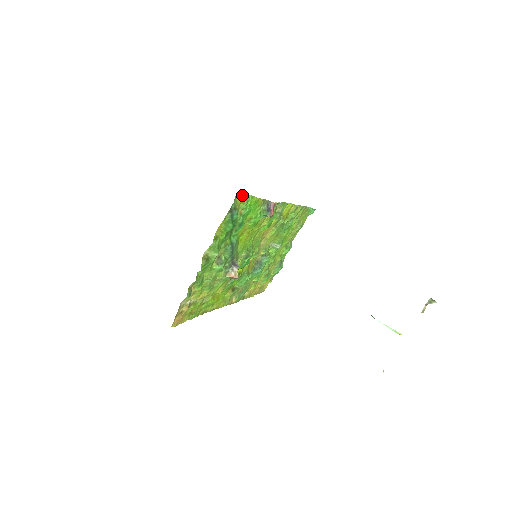
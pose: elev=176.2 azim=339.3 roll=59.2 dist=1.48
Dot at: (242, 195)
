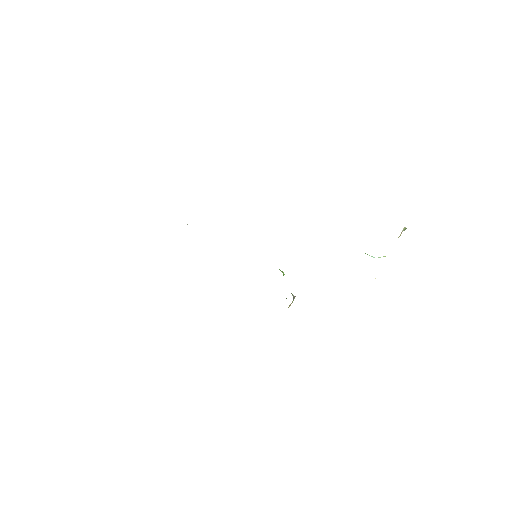
Dot at: occluded
